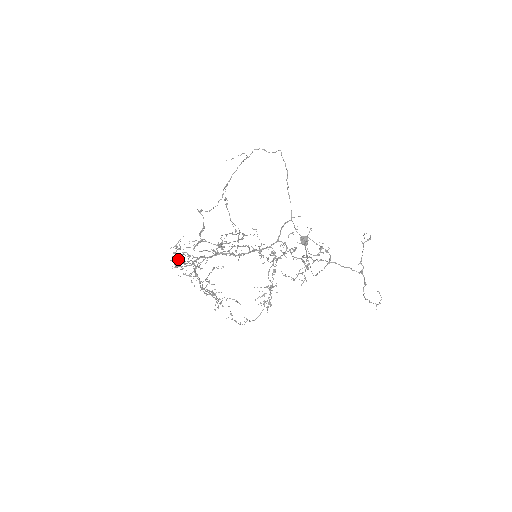
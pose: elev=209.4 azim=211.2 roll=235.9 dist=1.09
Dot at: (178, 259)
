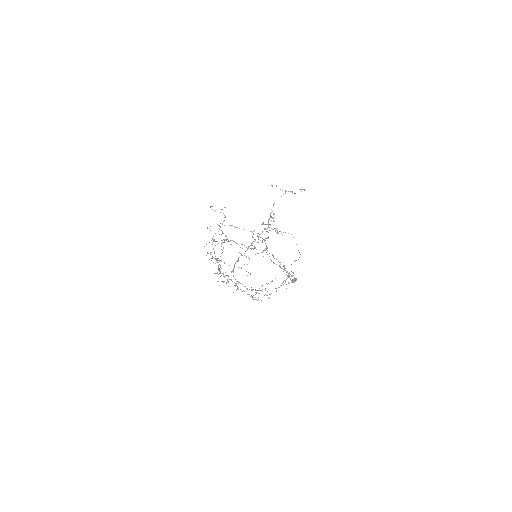
Dot at: occluded
